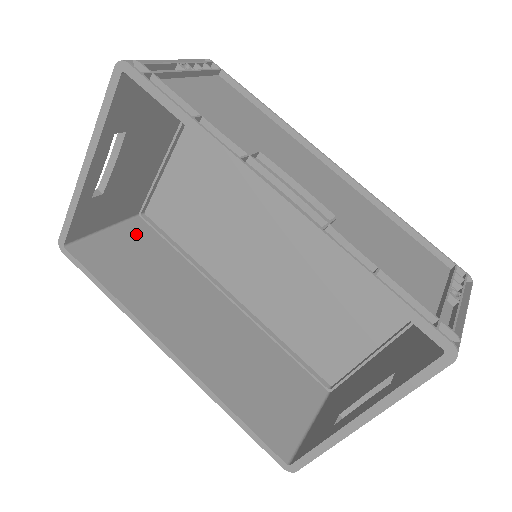
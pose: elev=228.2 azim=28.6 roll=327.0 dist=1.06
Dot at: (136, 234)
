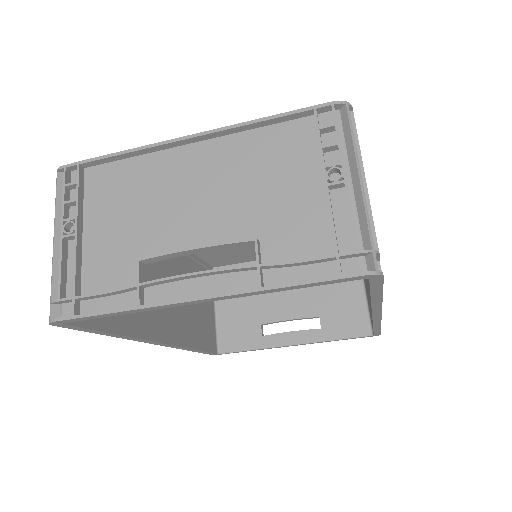
Dot at: occluded
